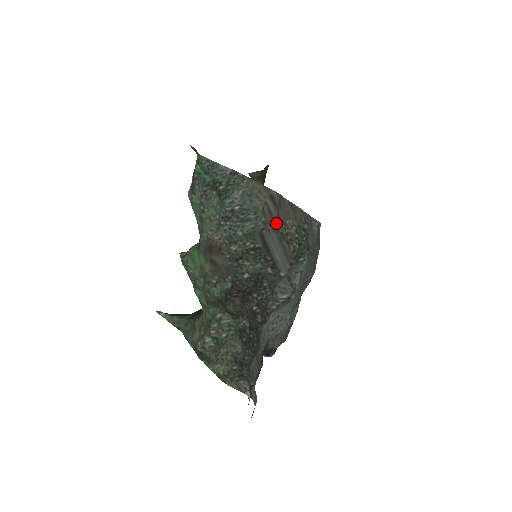
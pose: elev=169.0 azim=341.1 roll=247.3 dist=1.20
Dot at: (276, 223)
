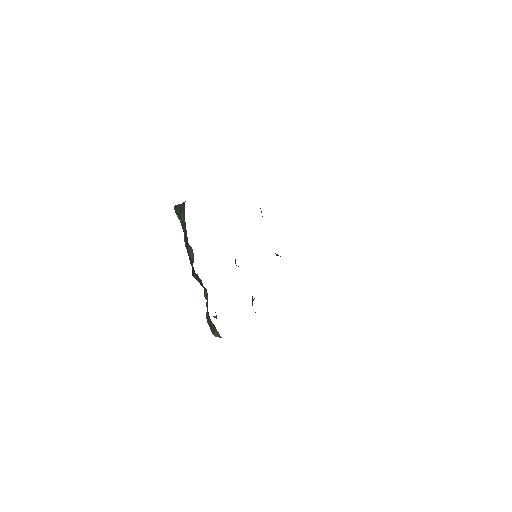
Dot at: occluded
